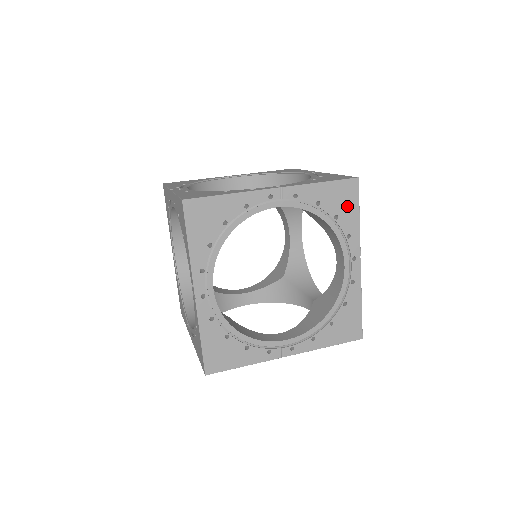
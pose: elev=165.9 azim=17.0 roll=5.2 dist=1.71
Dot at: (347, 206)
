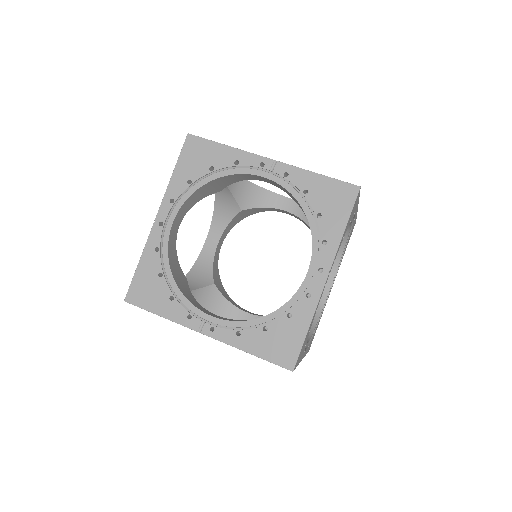
Dot at: (336, 210)
